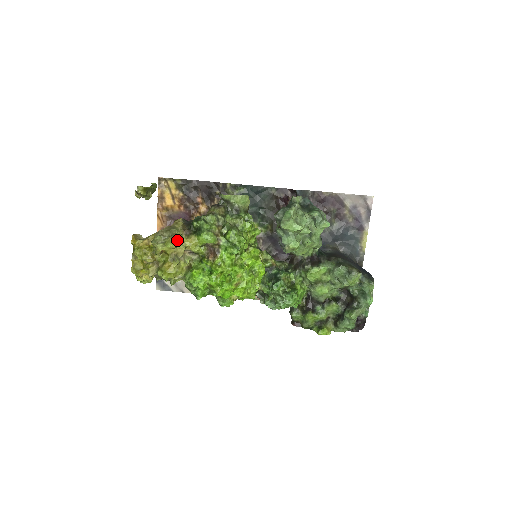
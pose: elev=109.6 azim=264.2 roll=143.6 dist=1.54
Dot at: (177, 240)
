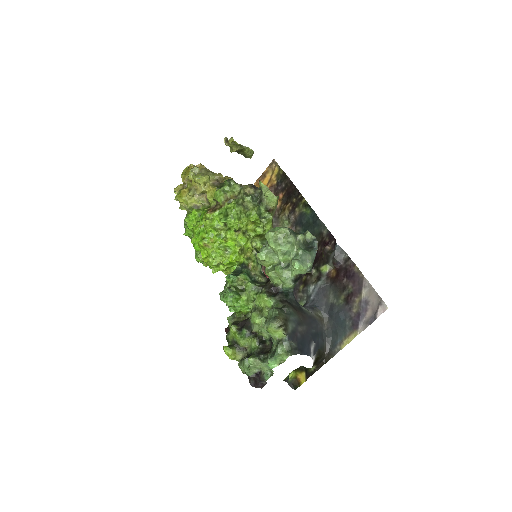
Dot at: (201, 178)
